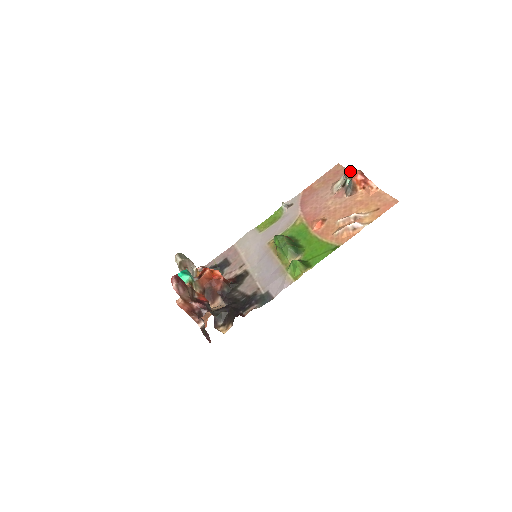
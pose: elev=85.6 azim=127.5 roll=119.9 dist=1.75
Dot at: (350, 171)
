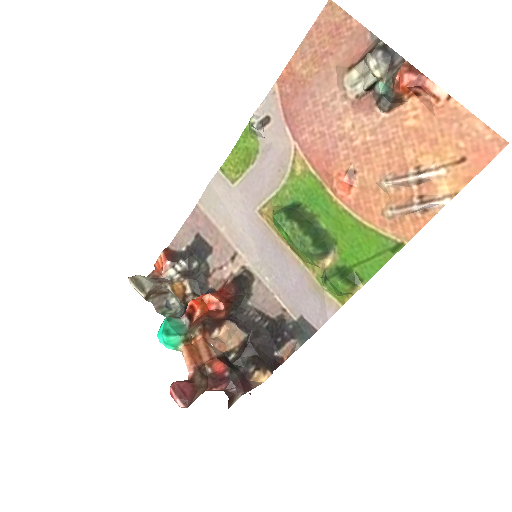
Dot at: (377, 52)
